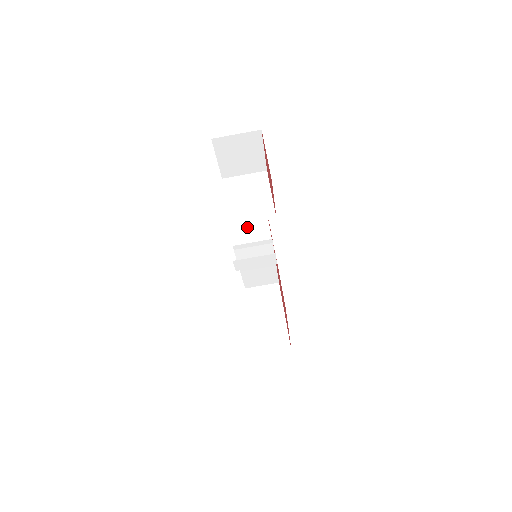
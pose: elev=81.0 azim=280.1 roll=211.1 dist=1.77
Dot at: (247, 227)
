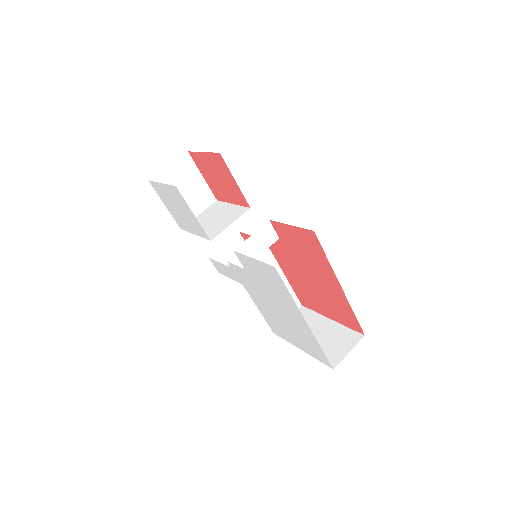
Dot at: occluded
